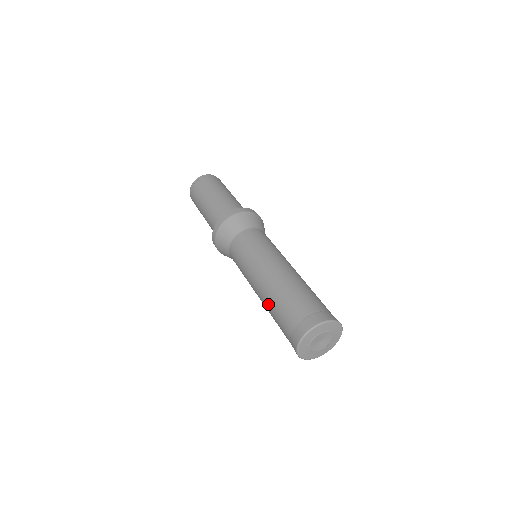
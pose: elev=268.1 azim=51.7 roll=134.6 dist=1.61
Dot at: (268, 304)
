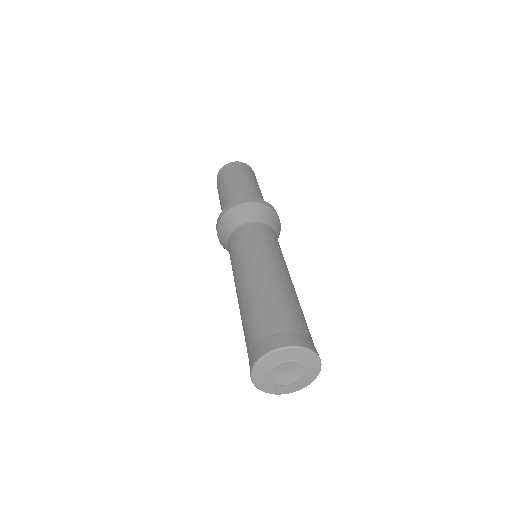
Dot at: (244, 304)
